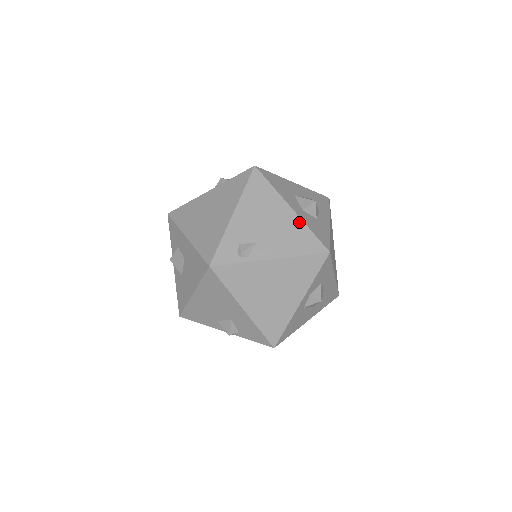
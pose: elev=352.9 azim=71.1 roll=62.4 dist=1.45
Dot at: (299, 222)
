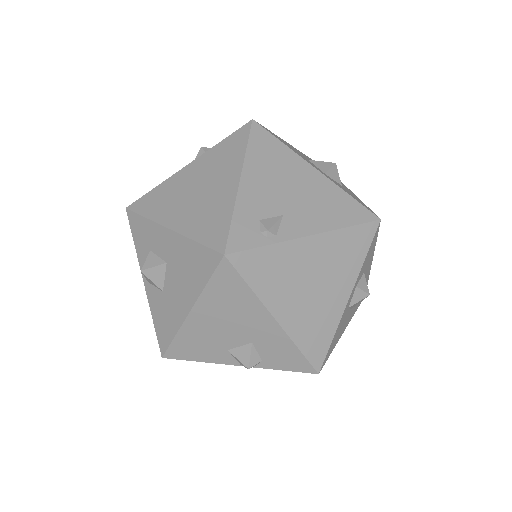
Dot at: (330, 185)
